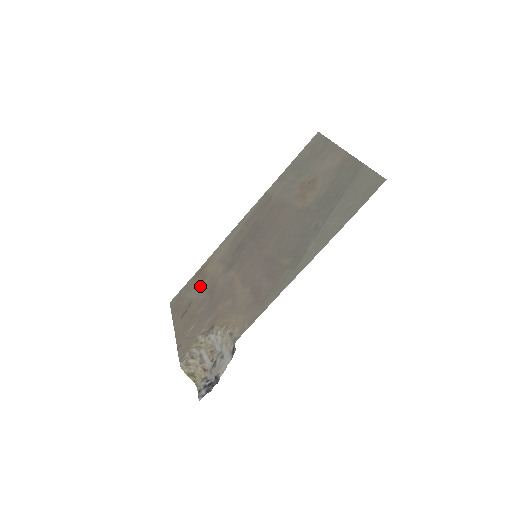
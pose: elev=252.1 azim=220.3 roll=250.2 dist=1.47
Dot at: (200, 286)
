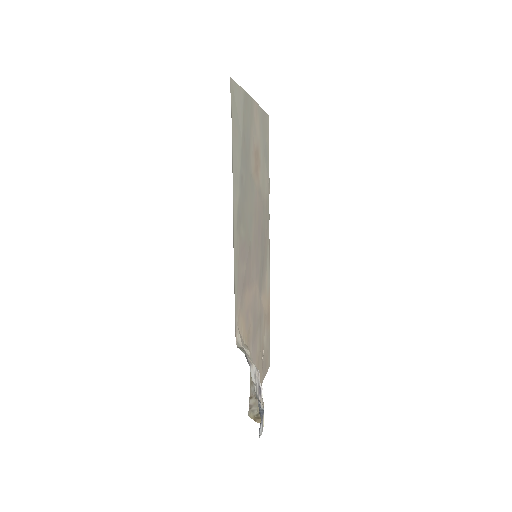
Dot at: (264, 328)
